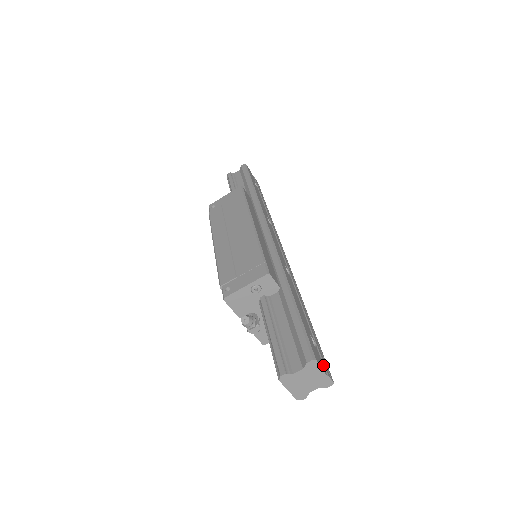
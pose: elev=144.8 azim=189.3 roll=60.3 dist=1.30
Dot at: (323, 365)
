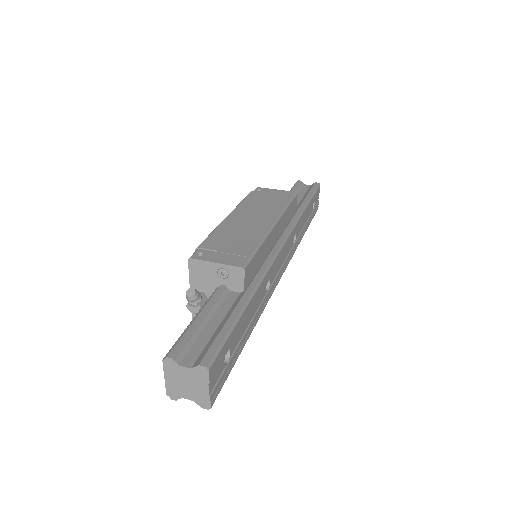
Dot at: (215, 384)
